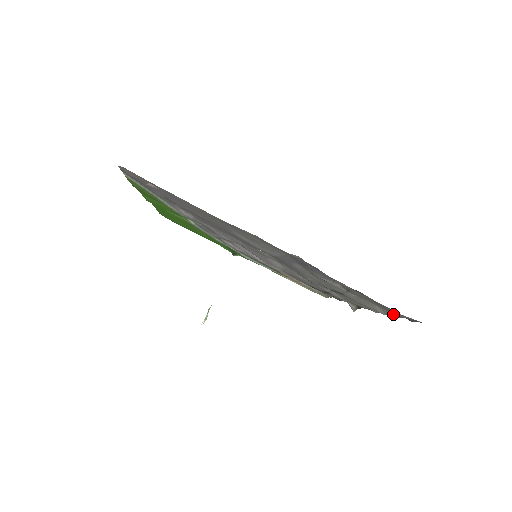
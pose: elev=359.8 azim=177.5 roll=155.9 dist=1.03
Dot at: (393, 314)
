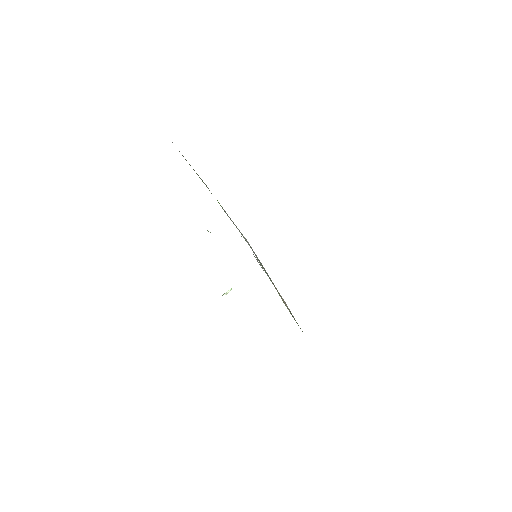
Dot at: occluded
